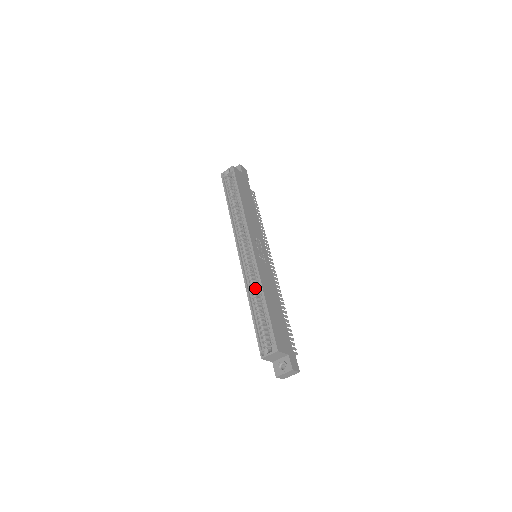
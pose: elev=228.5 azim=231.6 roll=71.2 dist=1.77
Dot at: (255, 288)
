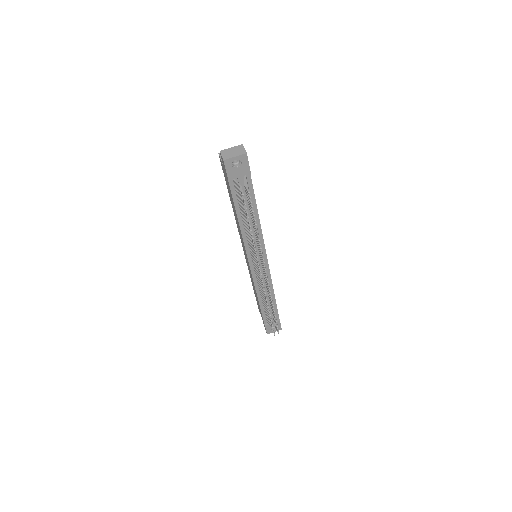
Dot at: occluded
